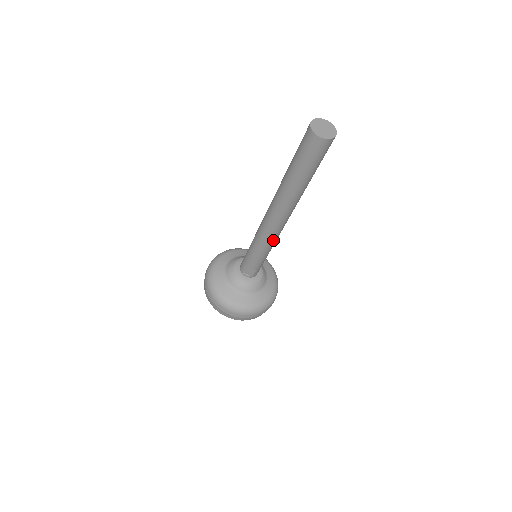
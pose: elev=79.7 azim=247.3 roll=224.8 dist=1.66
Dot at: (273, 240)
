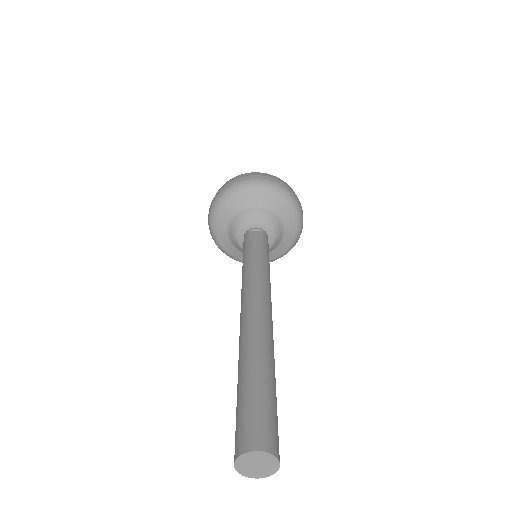
Dot at: occluded
